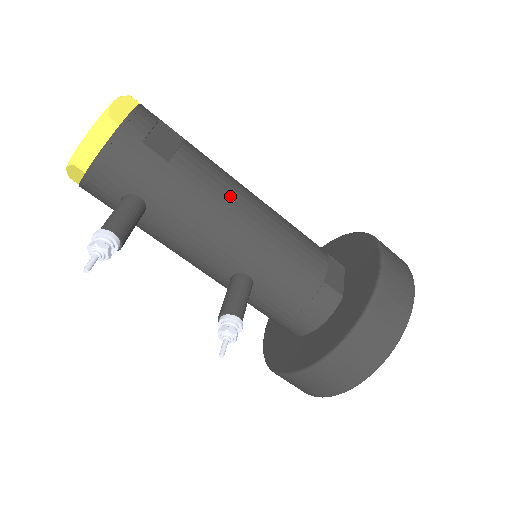
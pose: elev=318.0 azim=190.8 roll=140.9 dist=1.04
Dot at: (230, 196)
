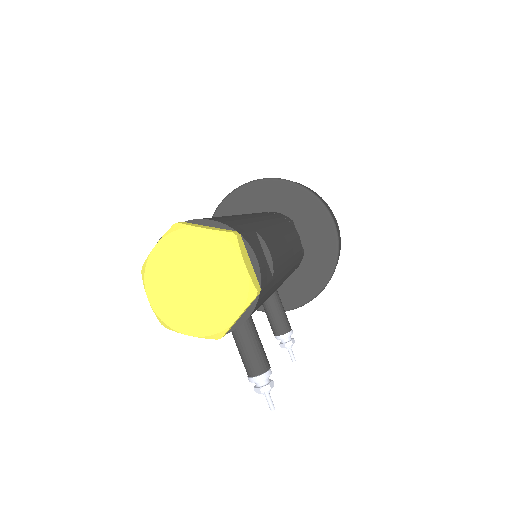
Dot at: (285, 256)
